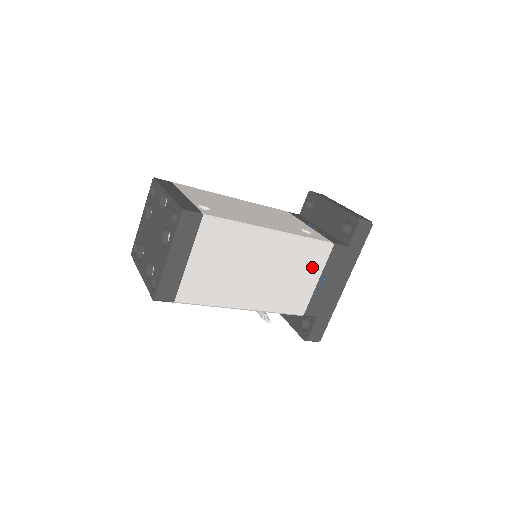
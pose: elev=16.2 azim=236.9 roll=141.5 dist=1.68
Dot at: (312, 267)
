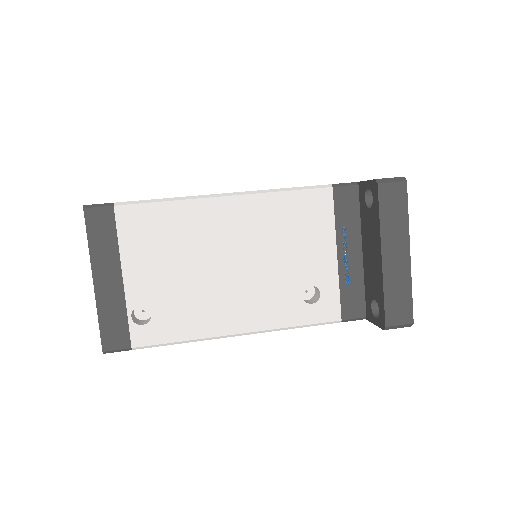
Dot at: occluded
